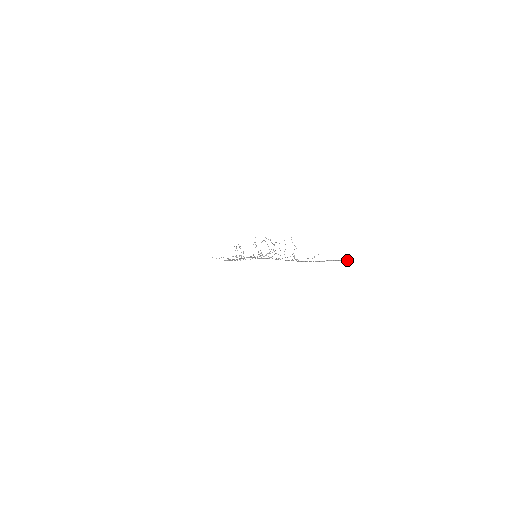
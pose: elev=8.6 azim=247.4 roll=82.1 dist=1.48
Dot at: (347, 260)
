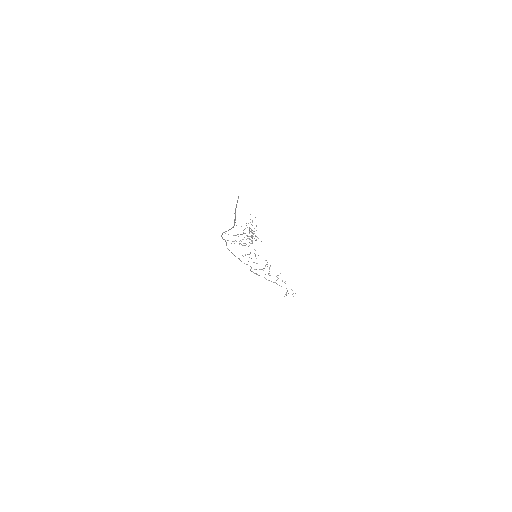
Dot at: occluded
